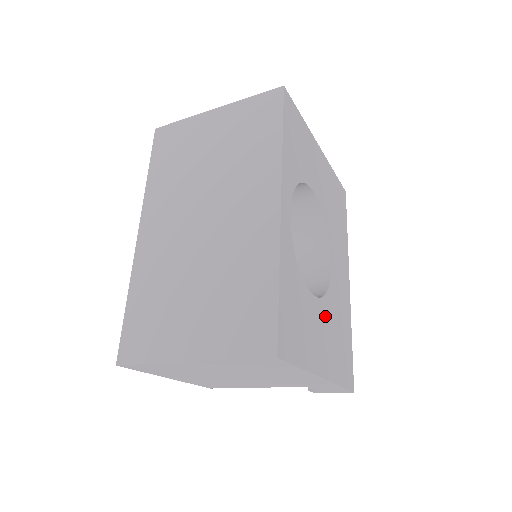
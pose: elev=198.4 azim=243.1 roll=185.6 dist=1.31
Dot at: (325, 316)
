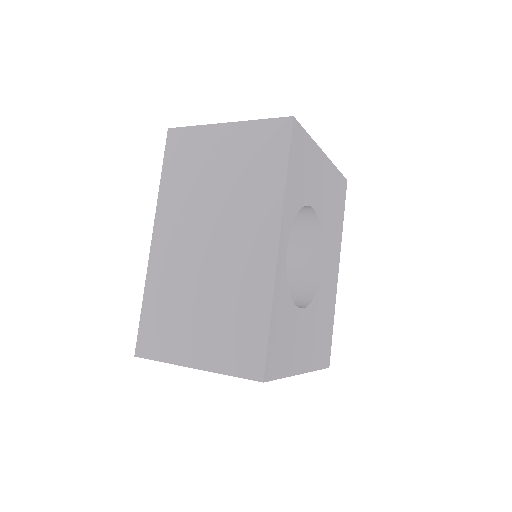
Dot at: (310, 319)
